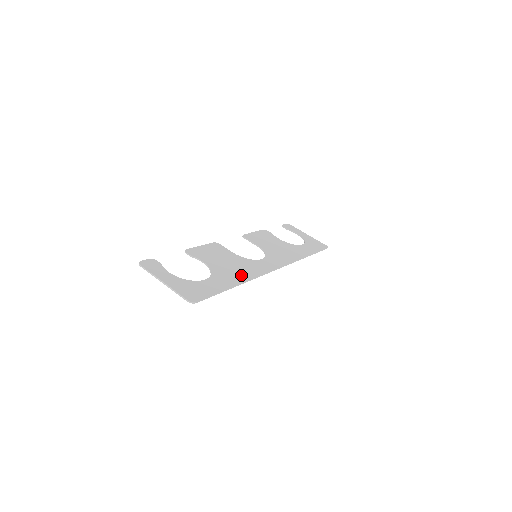
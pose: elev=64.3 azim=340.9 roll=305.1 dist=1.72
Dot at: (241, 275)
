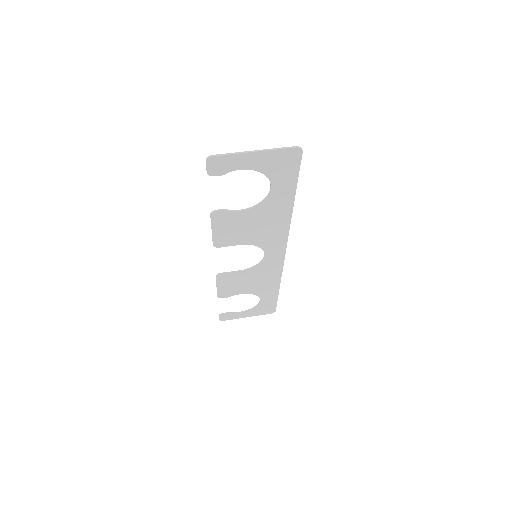
Dot at: (280, 218)
